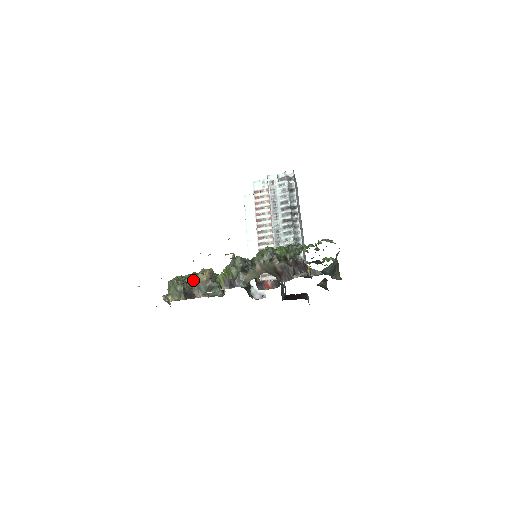
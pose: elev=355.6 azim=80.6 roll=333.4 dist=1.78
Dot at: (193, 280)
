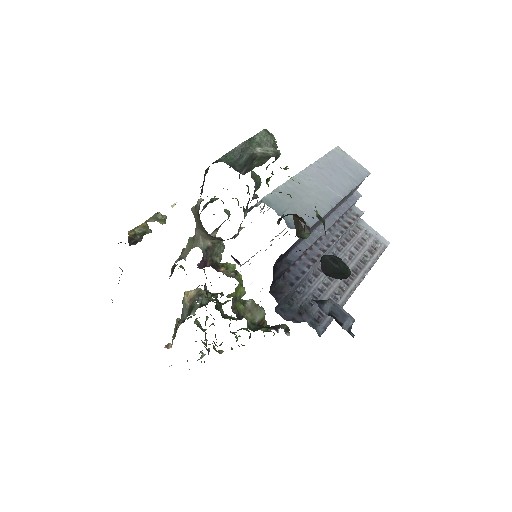
Dot at: occluded
